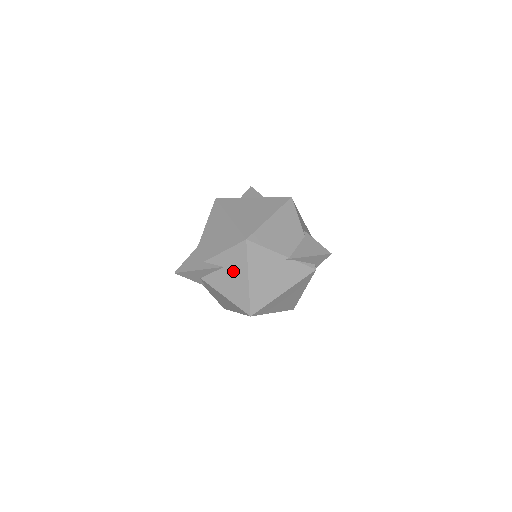
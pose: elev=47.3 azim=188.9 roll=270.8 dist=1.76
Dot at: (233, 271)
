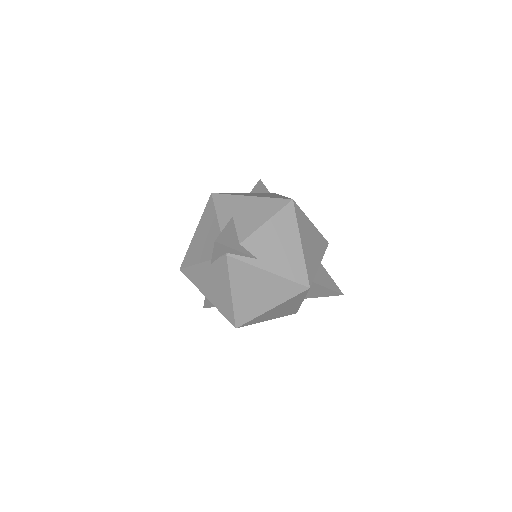
Dot at: (239, 209)
